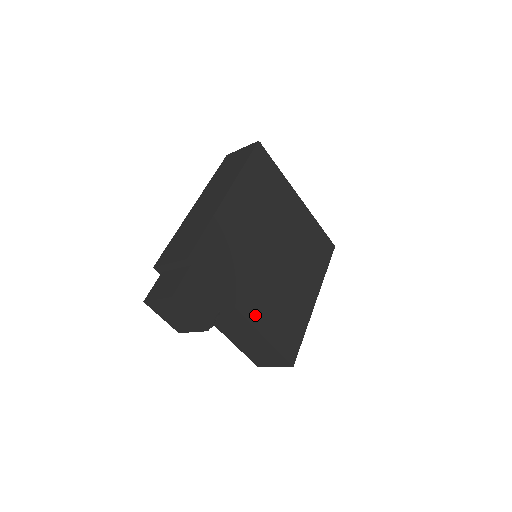
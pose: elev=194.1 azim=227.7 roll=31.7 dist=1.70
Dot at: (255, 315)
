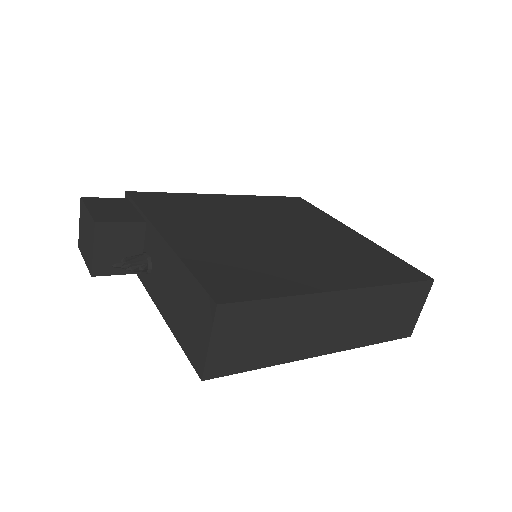
Dot at: (182, 241)
